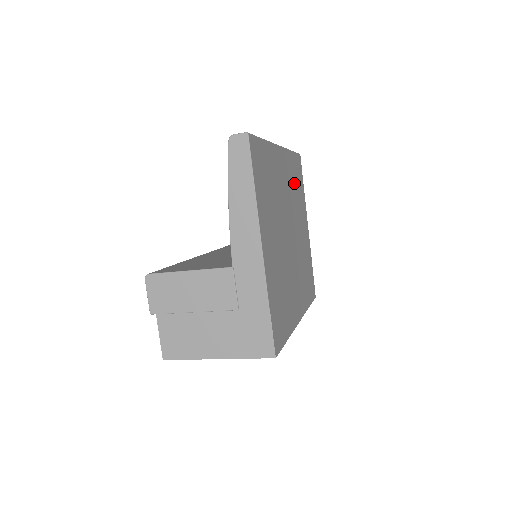
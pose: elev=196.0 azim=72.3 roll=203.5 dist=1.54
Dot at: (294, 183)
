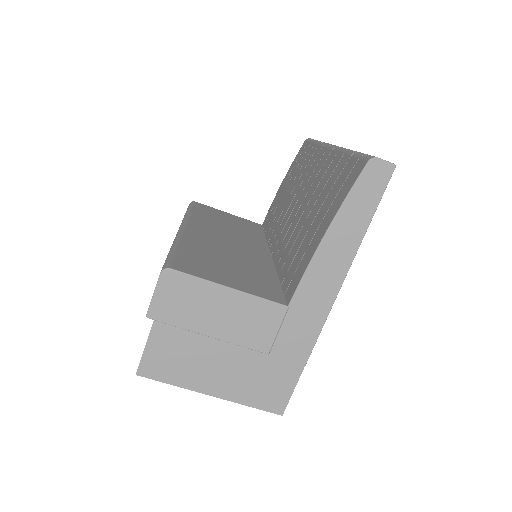
Dot at: occluded
